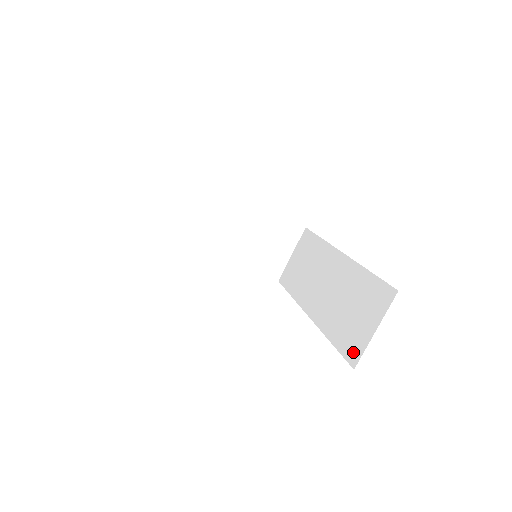
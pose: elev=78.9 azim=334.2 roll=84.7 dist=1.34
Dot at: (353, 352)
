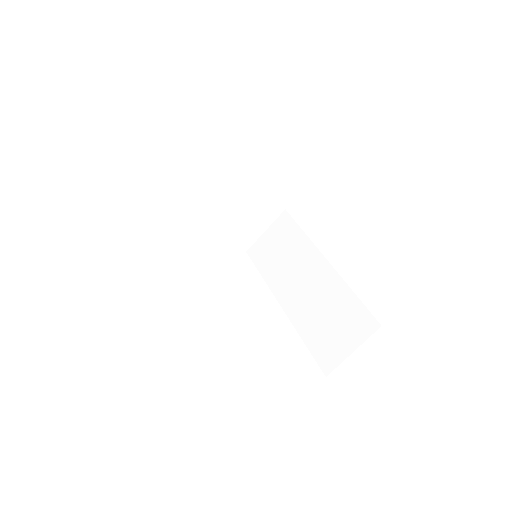
Dot at: (327, 361)
